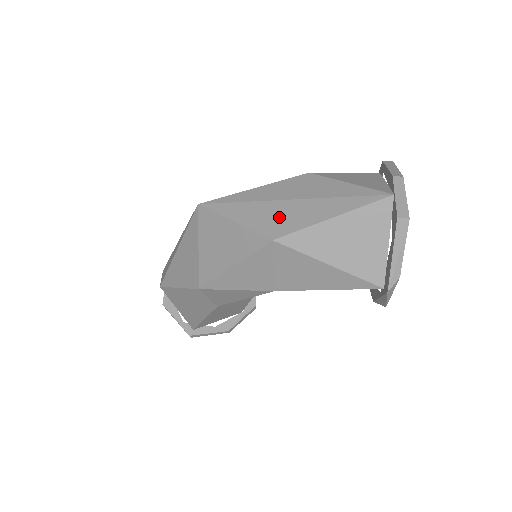
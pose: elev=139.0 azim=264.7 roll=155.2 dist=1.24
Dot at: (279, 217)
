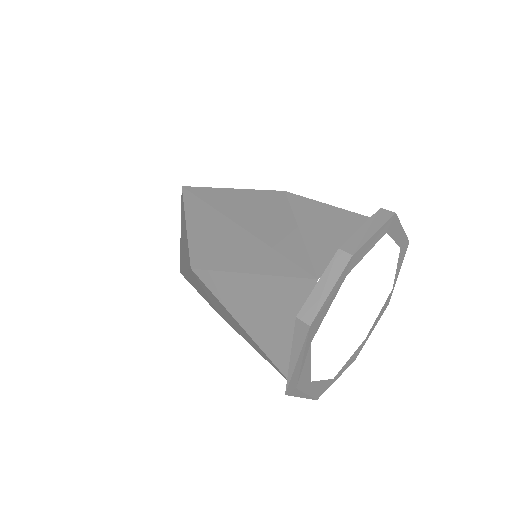
Dot at: (214, 242)
